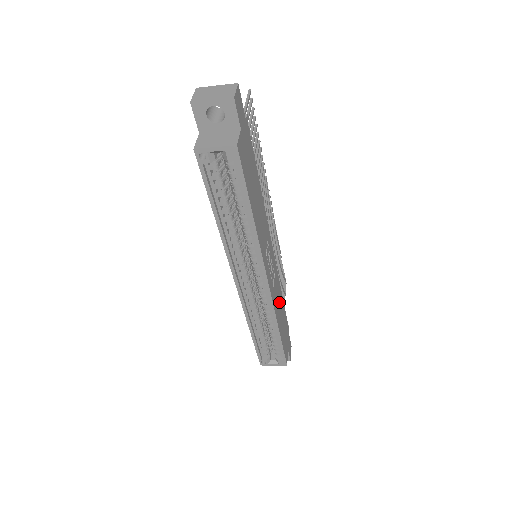
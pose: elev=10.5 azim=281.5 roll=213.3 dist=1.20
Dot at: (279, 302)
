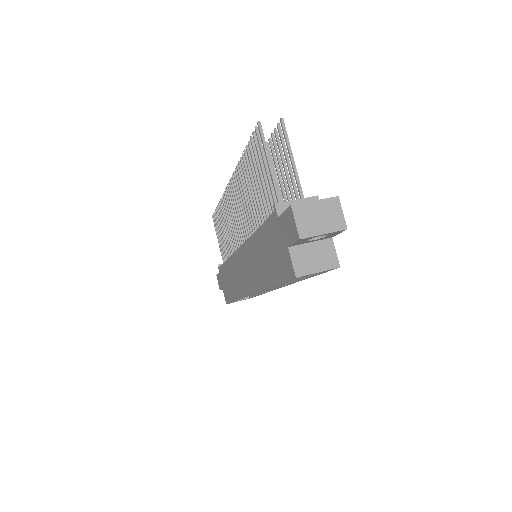
Dot at: occluded
